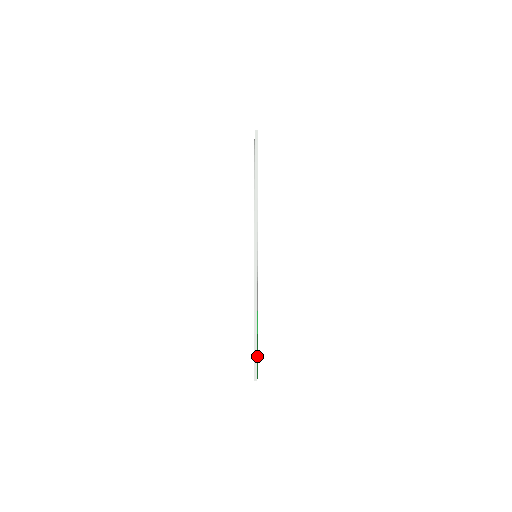
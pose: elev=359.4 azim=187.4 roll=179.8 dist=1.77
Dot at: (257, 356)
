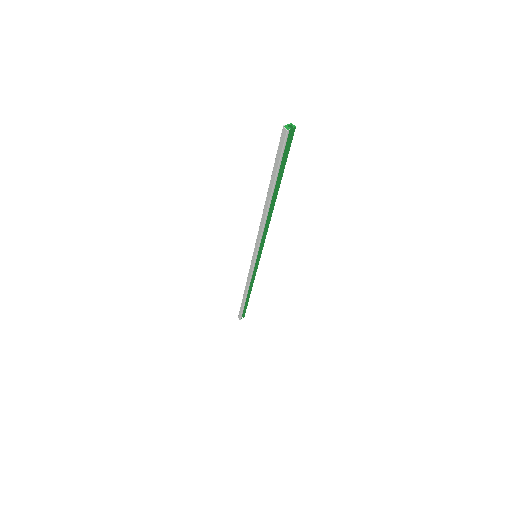
Dot at: (246, 308)
